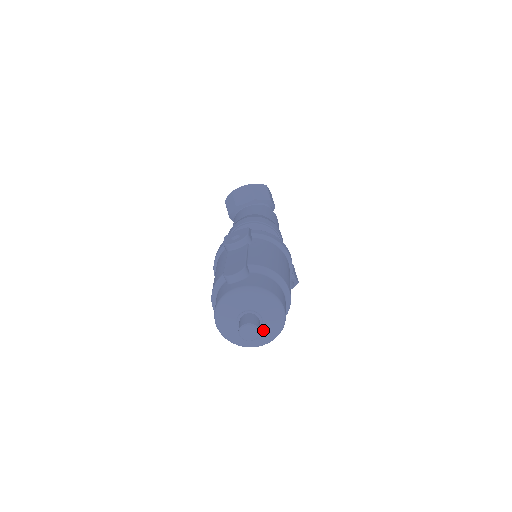
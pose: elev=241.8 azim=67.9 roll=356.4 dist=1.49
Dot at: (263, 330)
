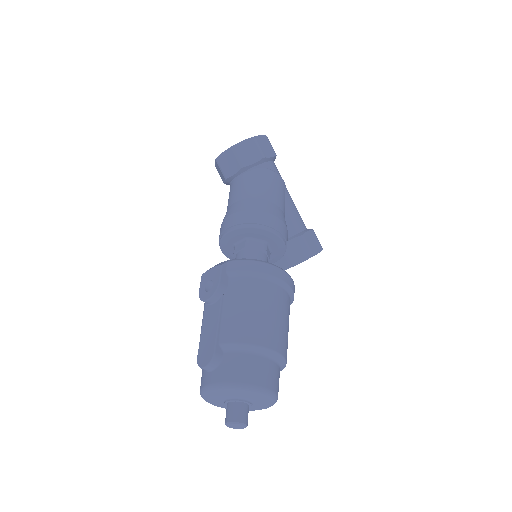
Dot at: (256, 405)
